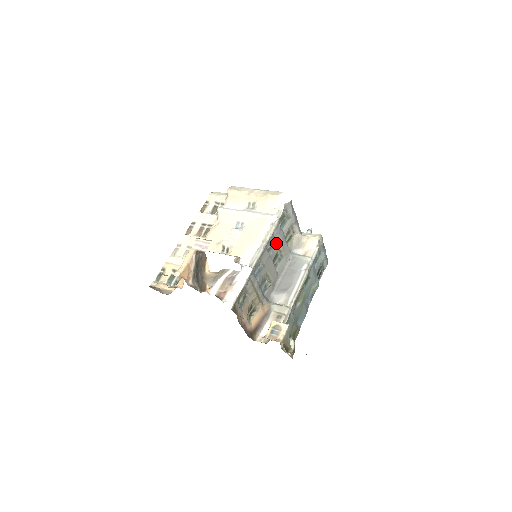
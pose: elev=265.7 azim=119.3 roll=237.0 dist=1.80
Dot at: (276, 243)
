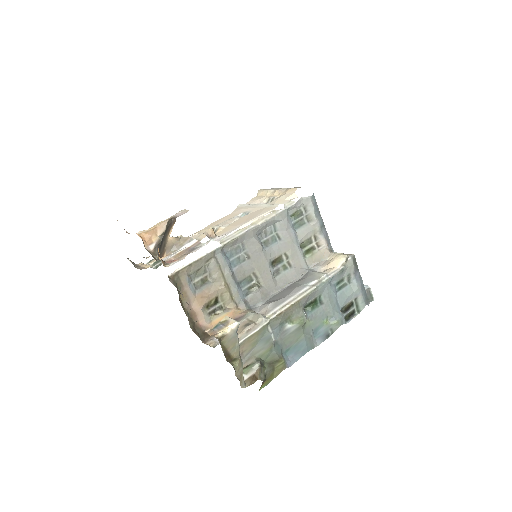
Dot at: (279, 241)
